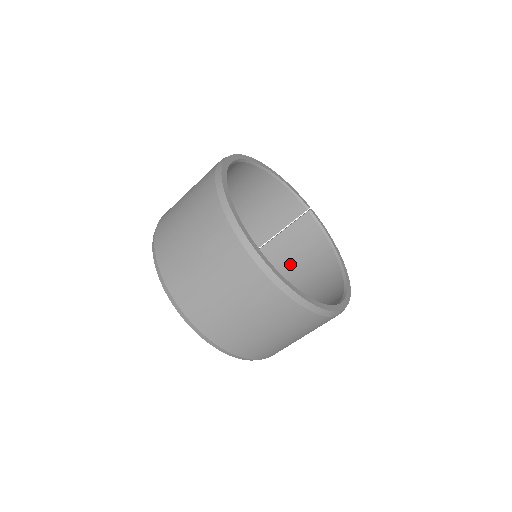
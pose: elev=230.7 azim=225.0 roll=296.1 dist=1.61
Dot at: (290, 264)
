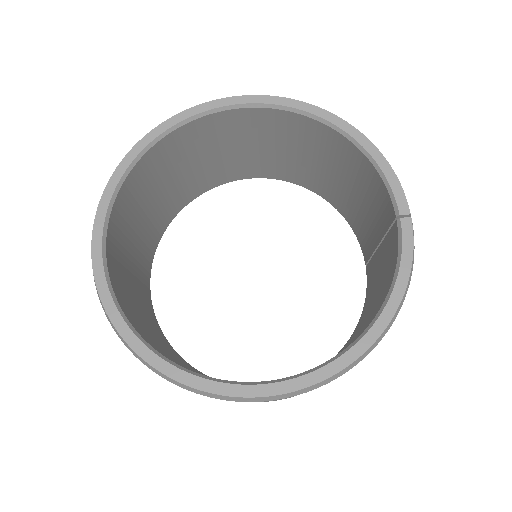
Dot at: (371, 303)
